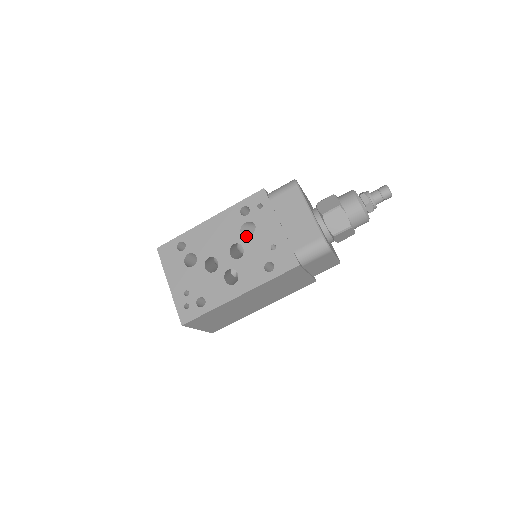
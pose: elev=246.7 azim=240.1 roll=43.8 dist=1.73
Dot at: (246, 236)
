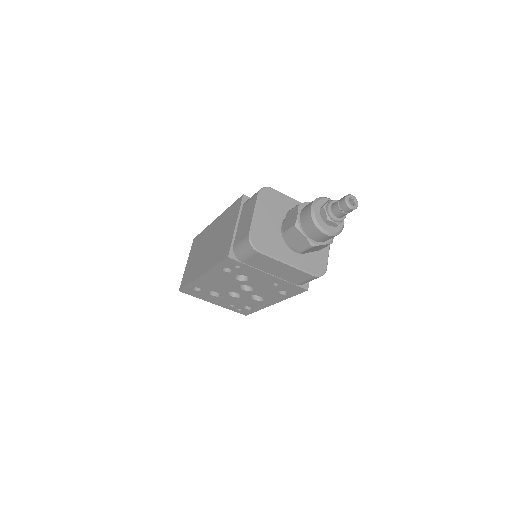
Dot at: (245, 282)
